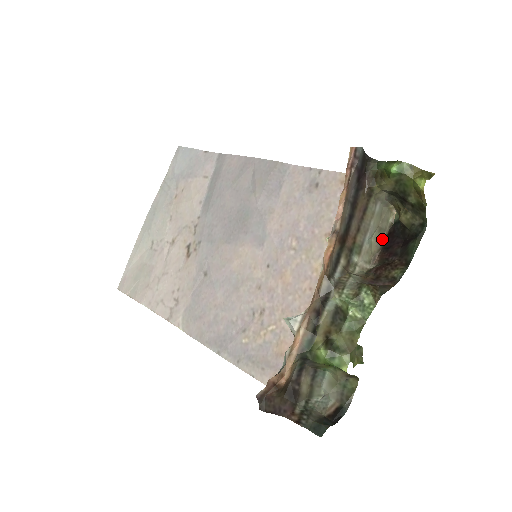
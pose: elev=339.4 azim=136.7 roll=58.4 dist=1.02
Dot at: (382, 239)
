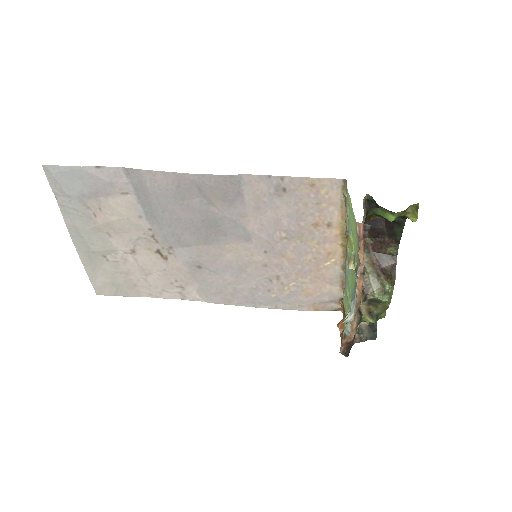
Dot at: occluded
